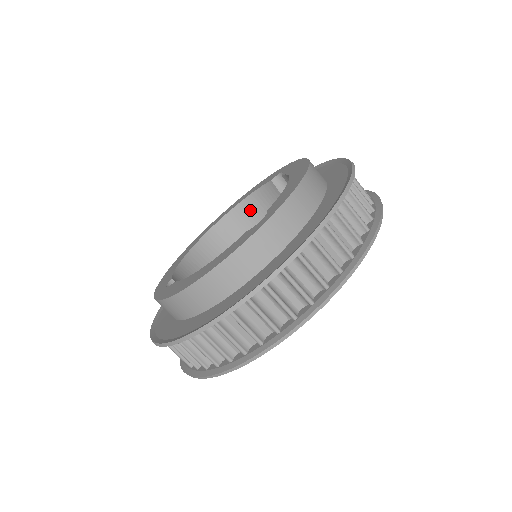
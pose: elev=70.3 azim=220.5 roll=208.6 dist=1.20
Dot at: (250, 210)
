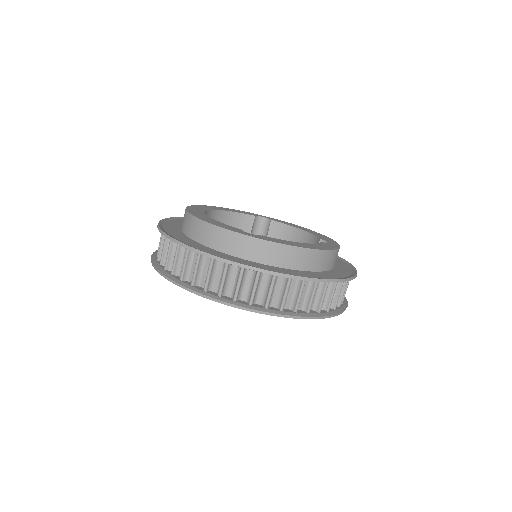
Dot at: (223, 221)
